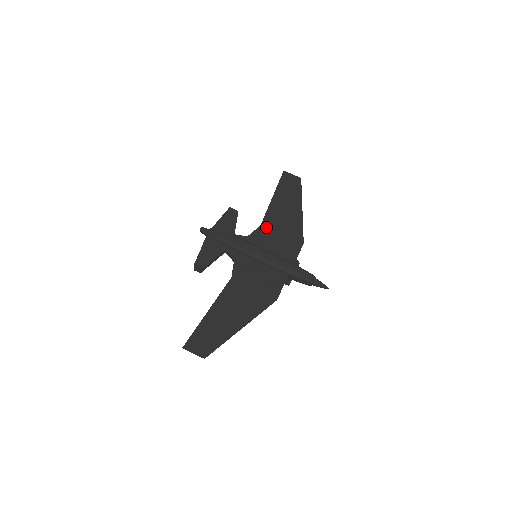
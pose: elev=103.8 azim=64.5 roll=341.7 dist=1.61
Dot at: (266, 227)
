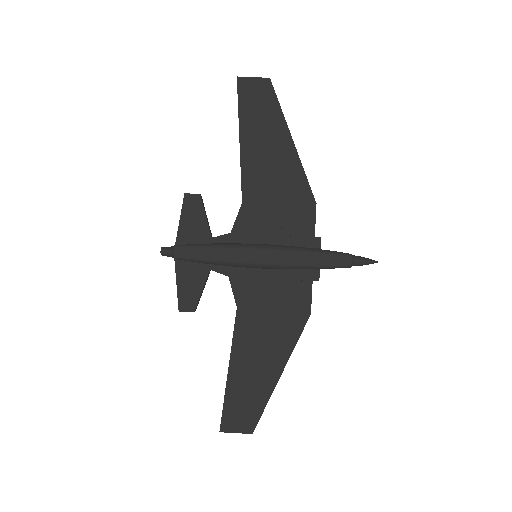
Dot at: (251, 201)
